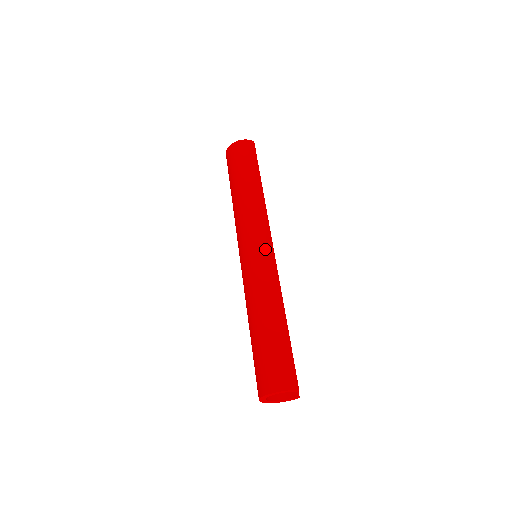
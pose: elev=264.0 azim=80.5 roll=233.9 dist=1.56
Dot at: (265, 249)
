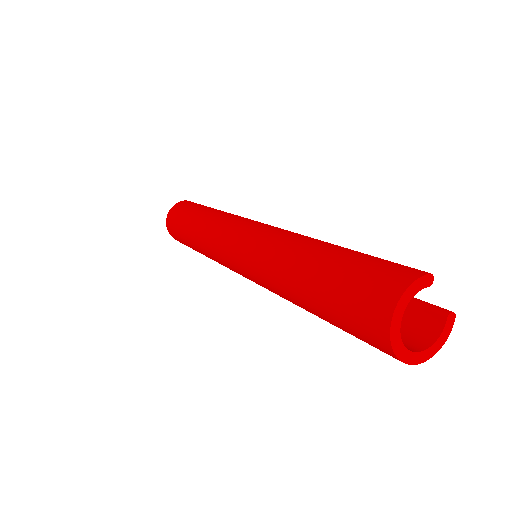
Dot at: (253, 227)
